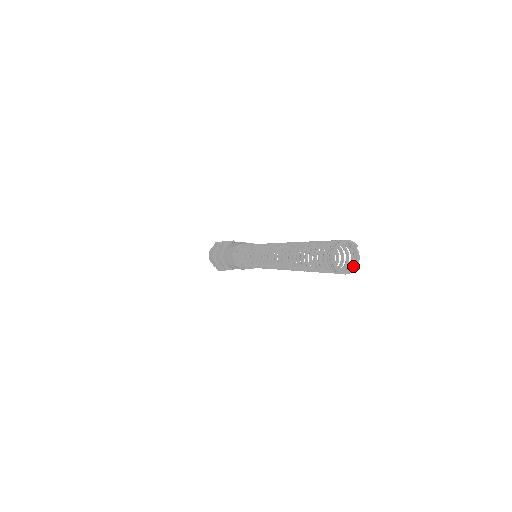
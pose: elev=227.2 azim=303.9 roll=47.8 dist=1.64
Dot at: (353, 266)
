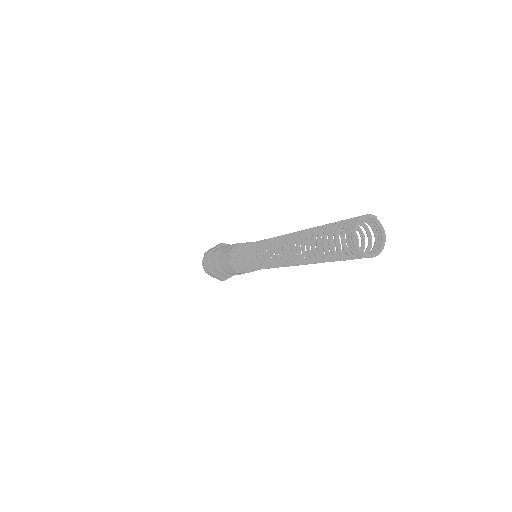
Dot at: (381, 241)
